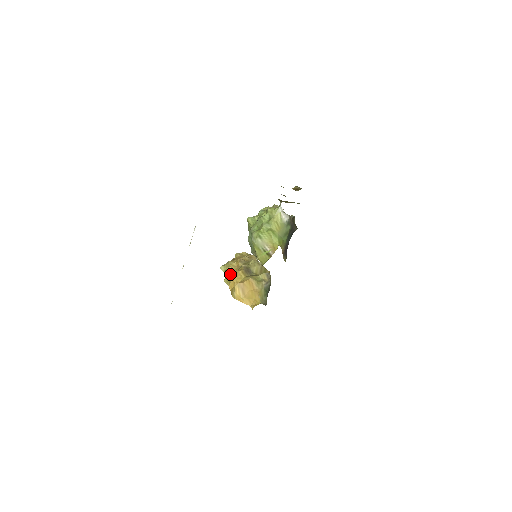
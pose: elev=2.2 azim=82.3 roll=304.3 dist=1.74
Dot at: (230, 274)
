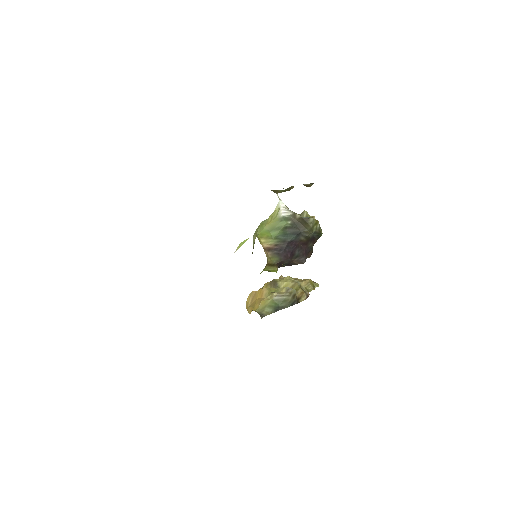
Dot at: occluded
